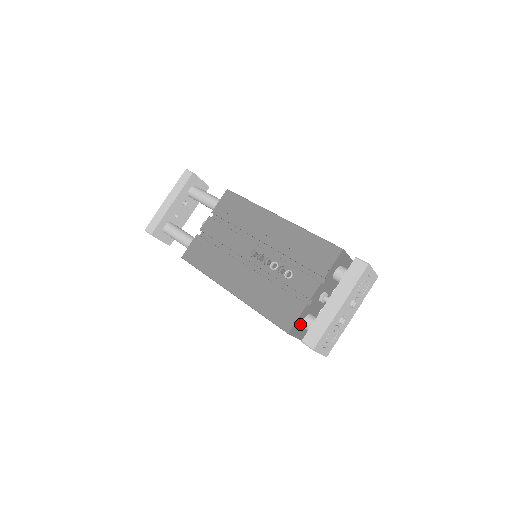
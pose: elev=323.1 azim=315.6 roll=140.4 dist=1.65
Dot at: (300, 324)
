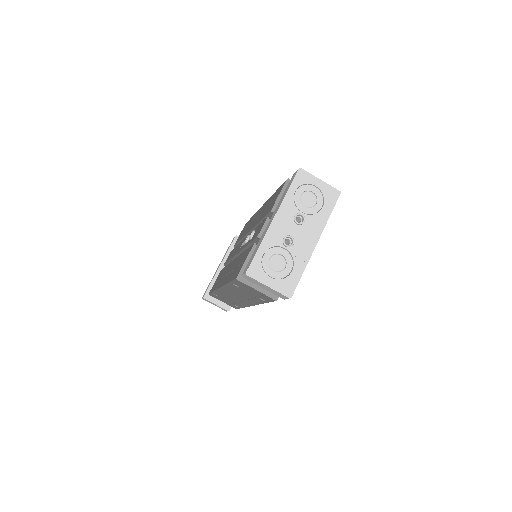
Dot at: occluded
